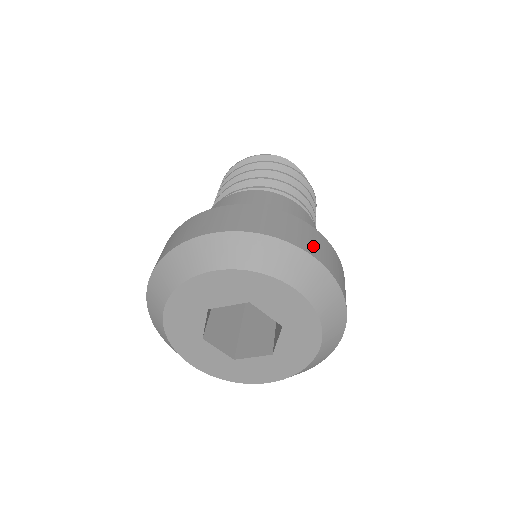
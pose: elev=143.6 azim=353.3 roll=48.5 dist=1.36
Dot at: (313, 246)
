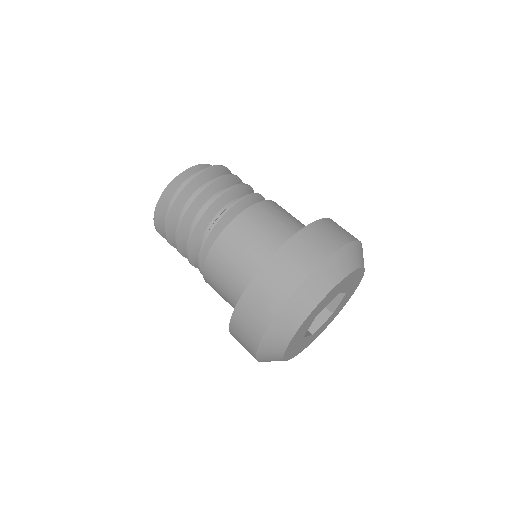
Dot at: (301, 264)
